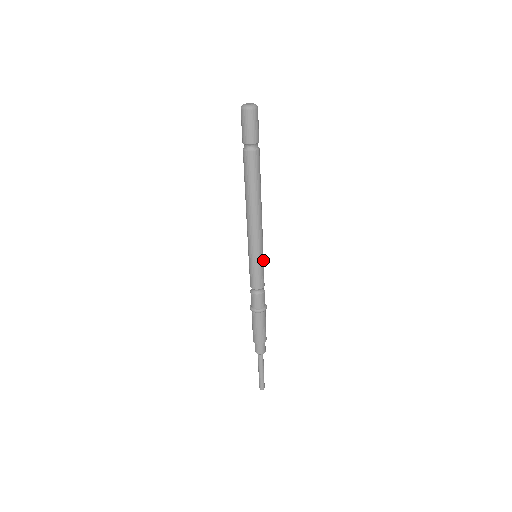
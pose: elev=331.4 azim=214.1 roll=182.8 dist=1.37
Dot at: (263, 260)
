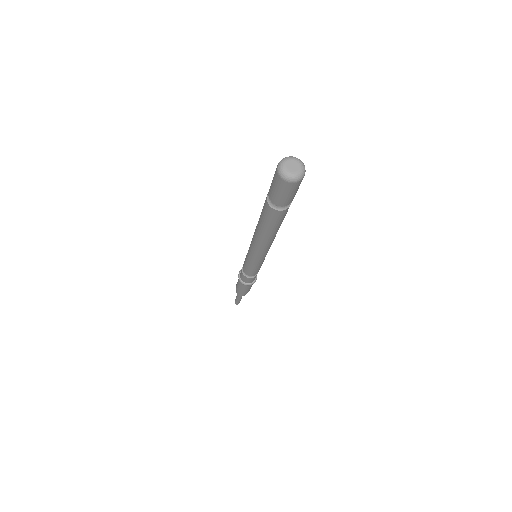
Dot at: occluded
